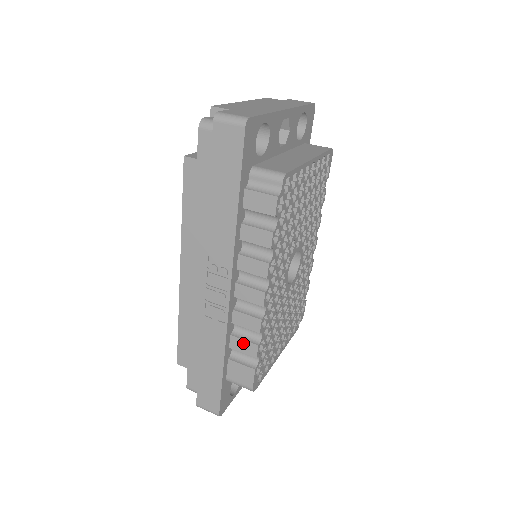
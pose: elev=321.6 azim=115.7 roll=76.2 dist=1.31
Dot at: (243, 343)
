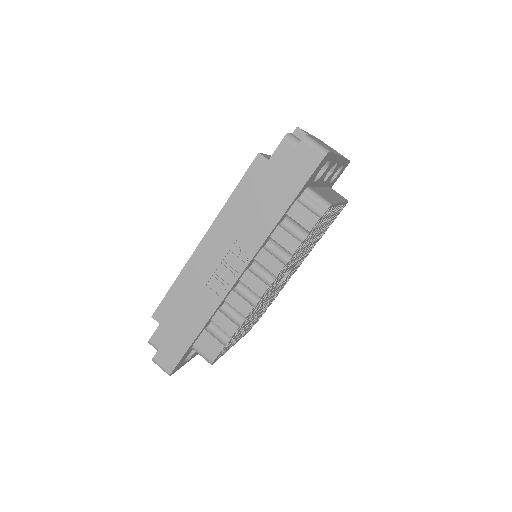
Dot at: (226, 320)
